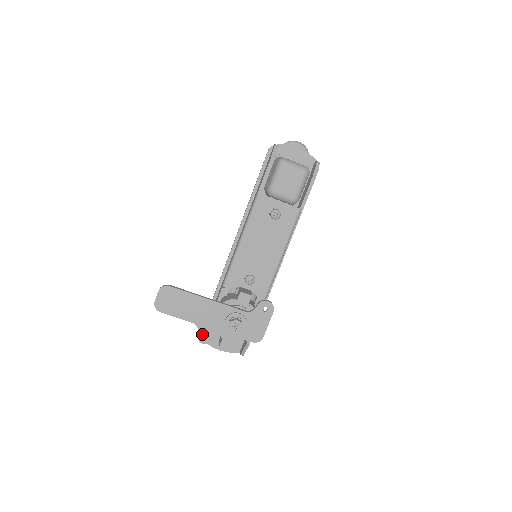
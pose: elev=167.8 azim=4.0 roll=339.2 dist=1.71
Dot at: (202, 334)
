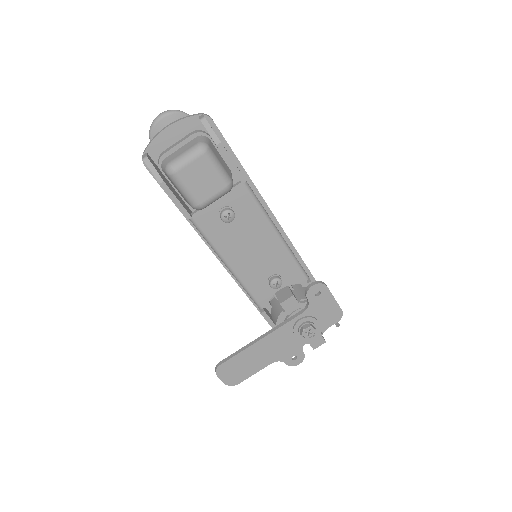
Dot at: (289, 361)
